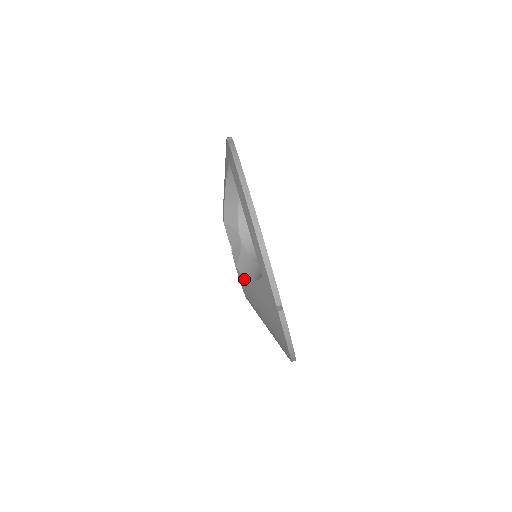
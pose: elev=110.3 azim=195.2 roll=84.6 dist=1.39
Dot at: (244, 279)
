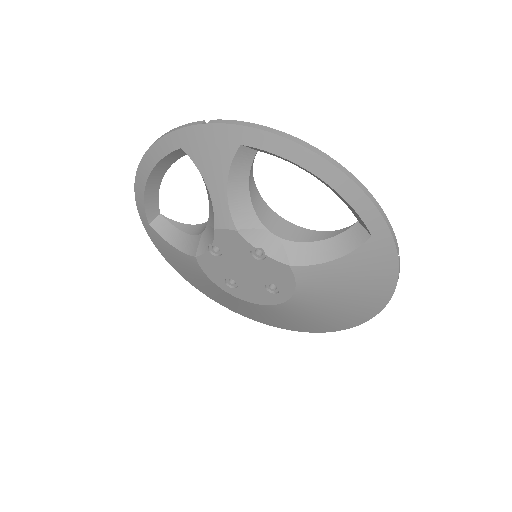
Dot at: (313, 269)
